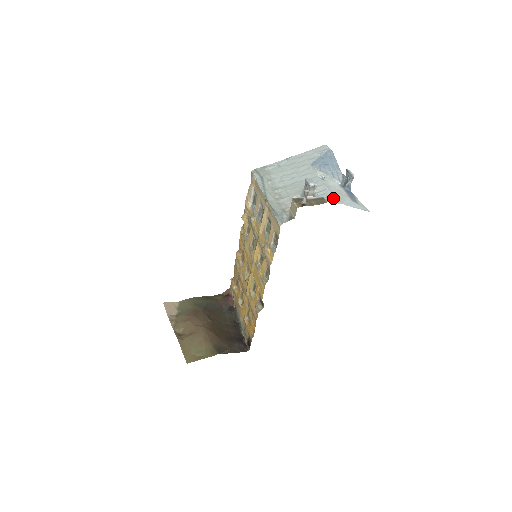
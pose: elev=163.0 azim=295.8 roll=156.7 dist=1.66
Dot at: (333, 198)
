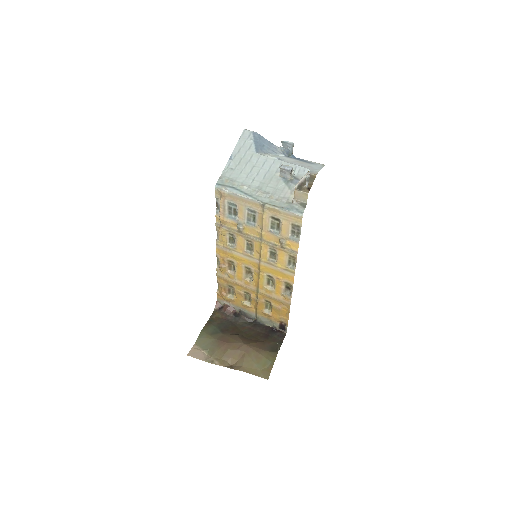
Dot at: (311, 170)
